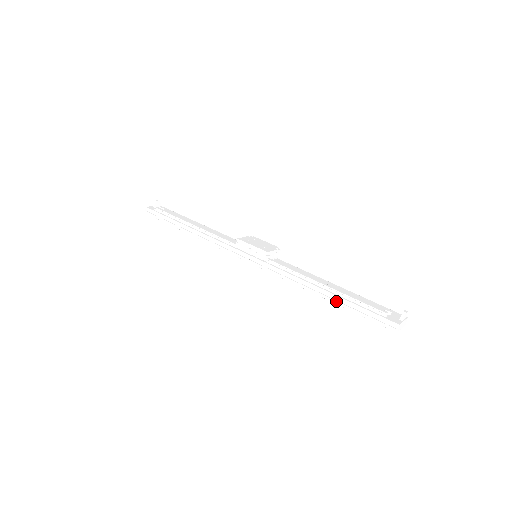
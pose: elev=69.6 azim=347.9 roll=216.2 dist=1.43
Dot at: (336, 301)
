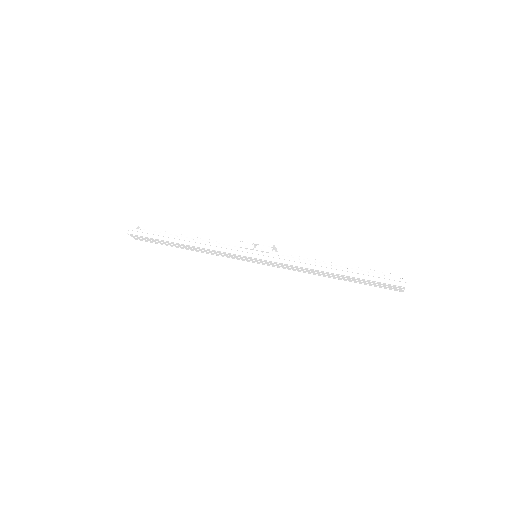
Dot at: (346, 273)
